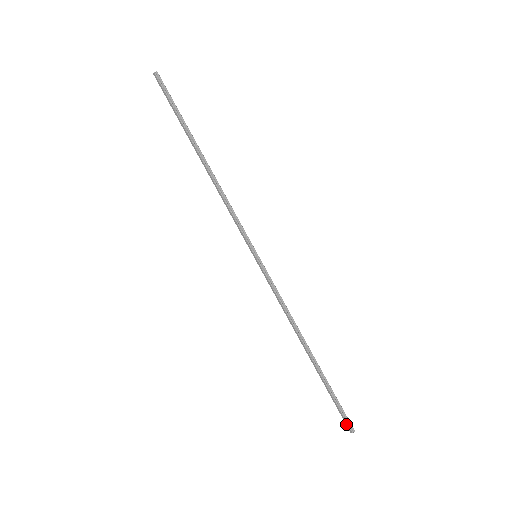
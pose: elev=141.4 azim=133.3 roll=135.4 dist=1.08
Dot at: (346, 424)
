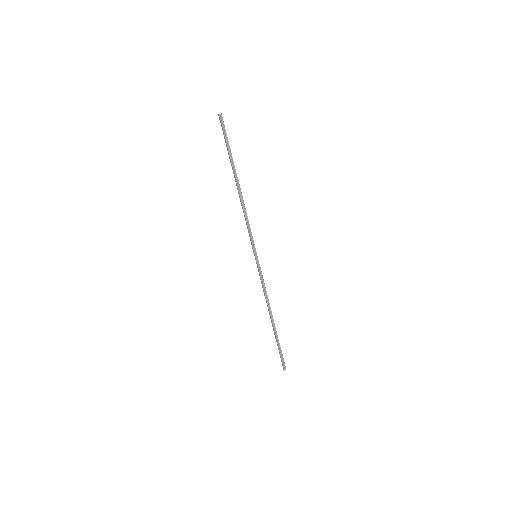
Dot at: (282, 365)
